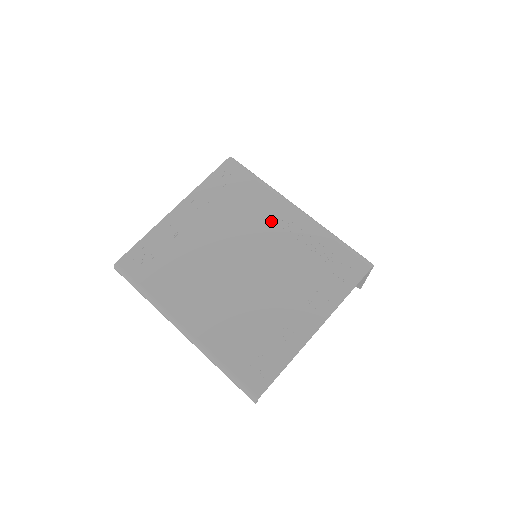
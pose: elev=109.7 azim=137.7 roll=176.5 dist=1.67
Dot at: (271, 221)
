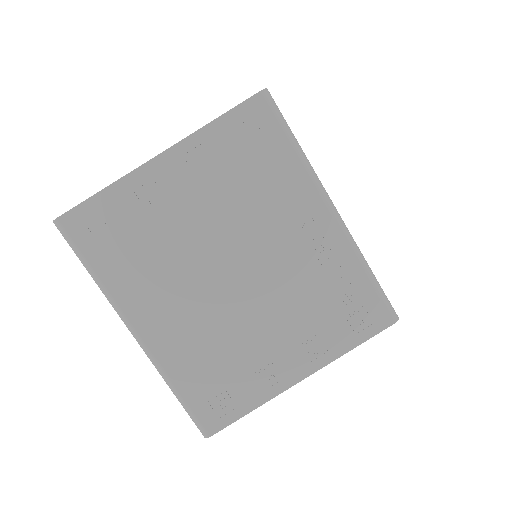
Dot at: (292, 221)
